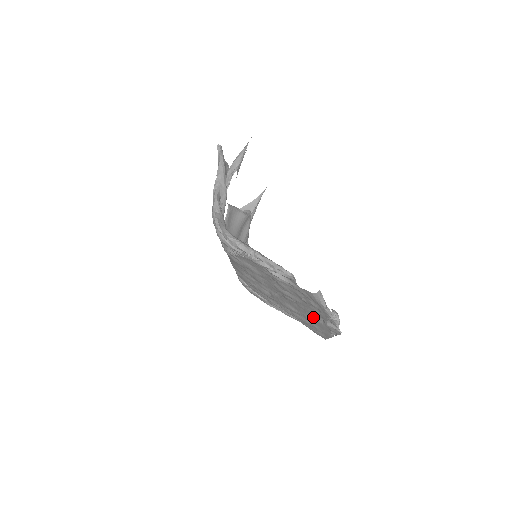
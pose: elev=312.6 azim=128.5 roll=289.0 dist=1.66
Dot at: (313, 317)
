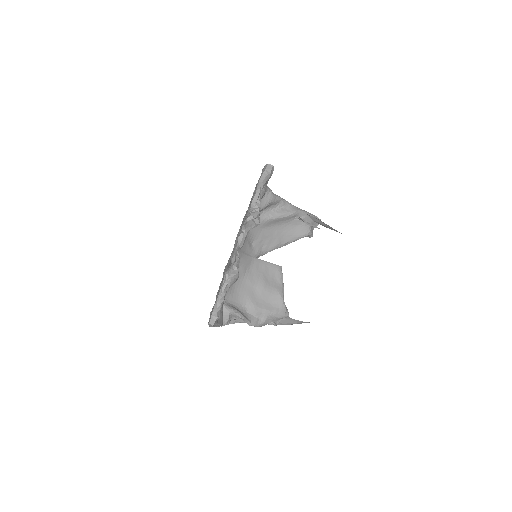
Dot at: occluded
